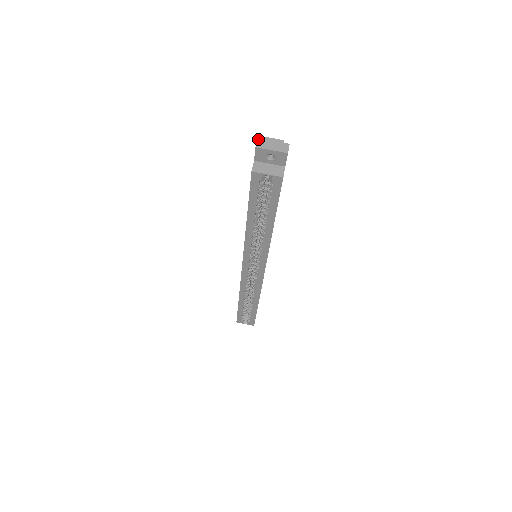
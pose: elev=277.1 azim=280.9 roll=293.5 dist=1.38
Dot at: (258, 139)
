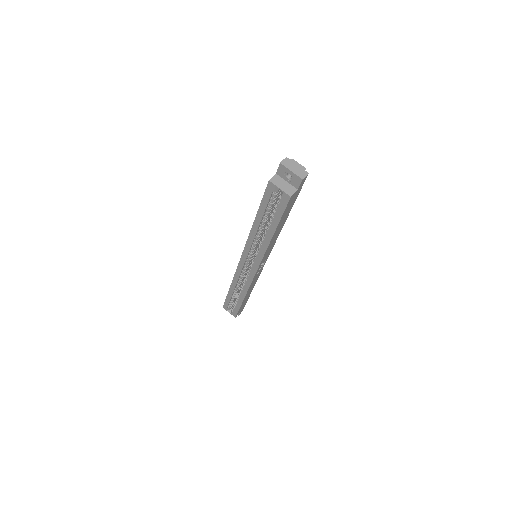
Dot at: (286, 158)
